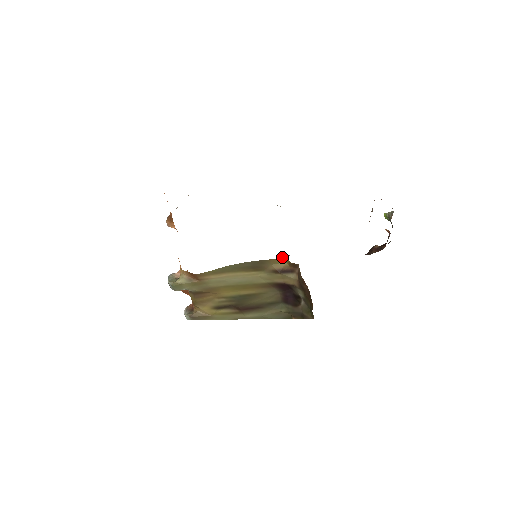
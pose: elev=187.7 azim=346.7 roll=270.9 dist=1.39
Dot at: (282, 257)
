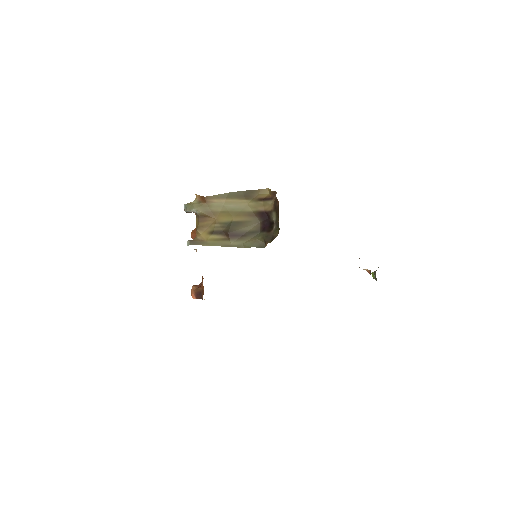
Dot at: (267, 189)
